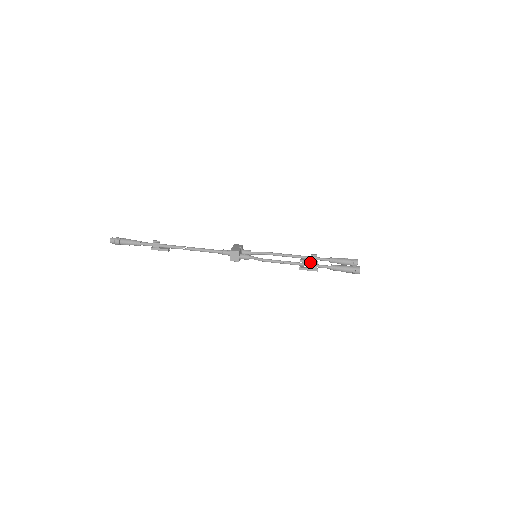
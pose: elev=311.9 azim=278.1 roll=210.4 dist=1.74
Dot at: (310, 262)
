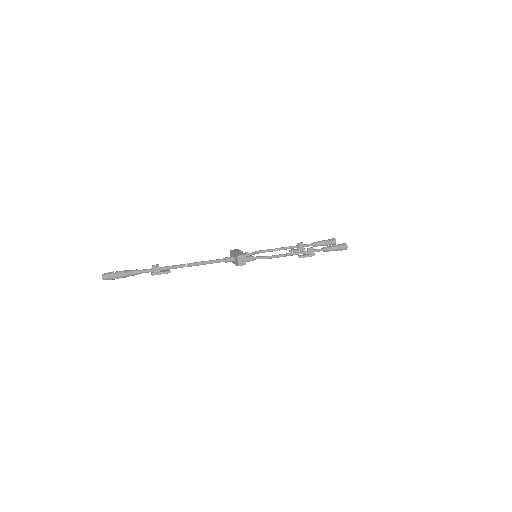
Dot at: (299, 250)
